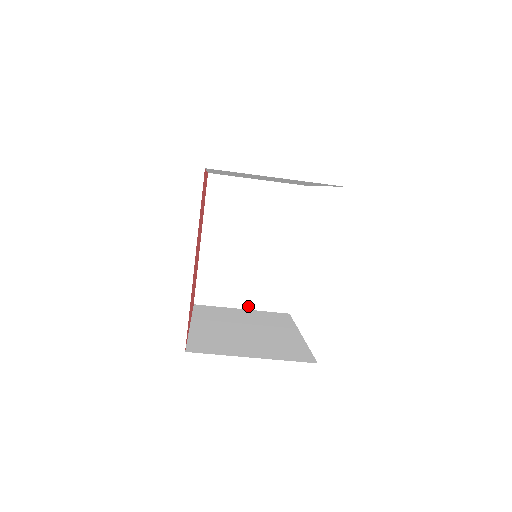
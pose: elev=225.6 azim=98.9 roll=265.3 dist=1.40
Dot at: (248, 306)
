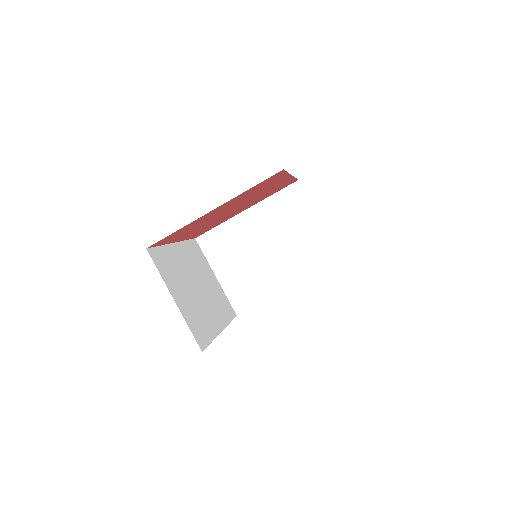
Dot at: (221, 280)
